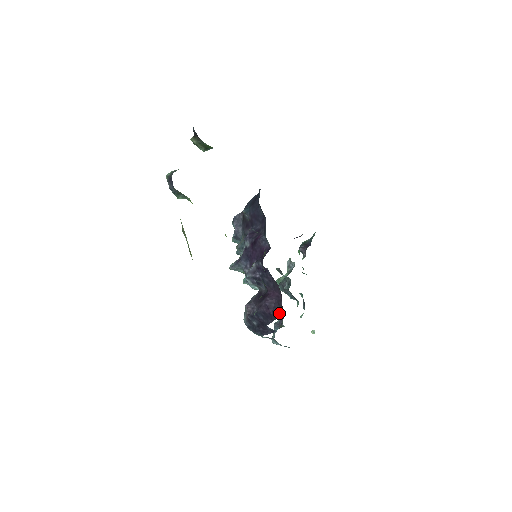
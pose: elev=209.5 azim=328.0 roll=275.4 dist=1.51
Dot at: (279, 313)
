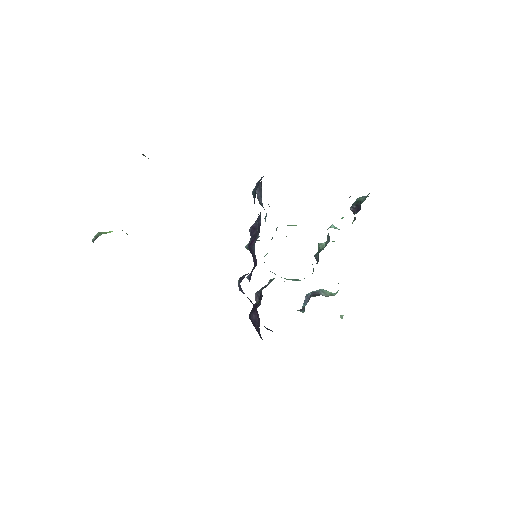
Dot at: (260, 336)
